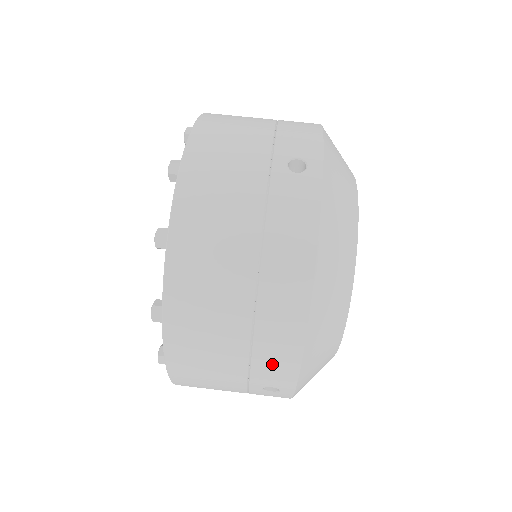
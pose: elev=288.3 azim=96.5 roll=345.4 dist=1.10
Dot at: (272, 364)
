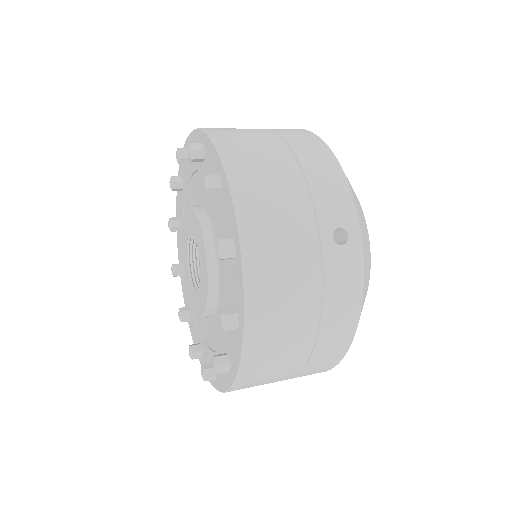
Dot at: (327, 187)
